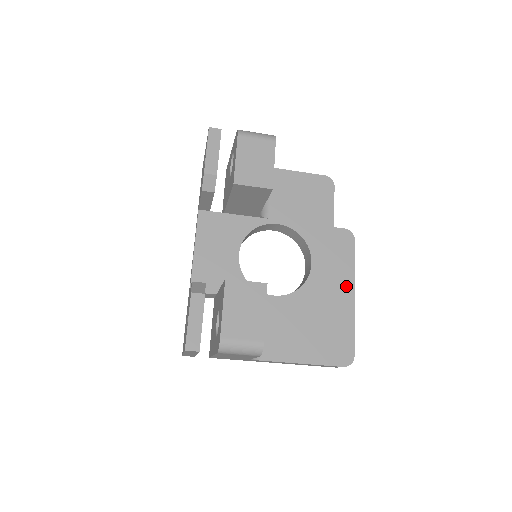
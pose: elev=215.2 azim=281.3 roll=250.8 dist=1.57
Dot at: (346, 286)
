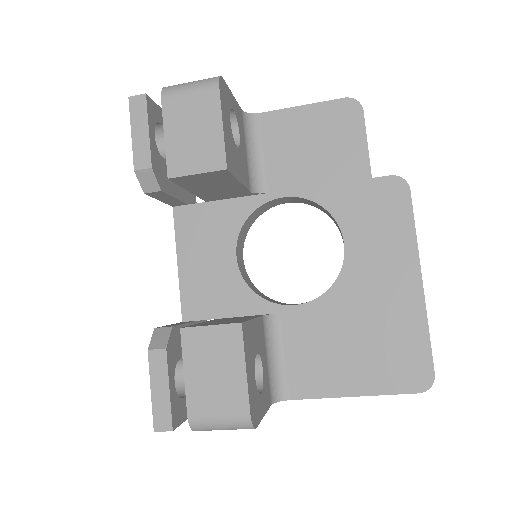
Dot at: (405, 268)
